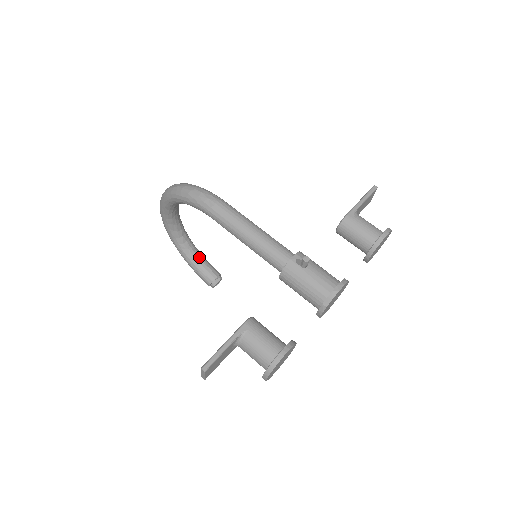
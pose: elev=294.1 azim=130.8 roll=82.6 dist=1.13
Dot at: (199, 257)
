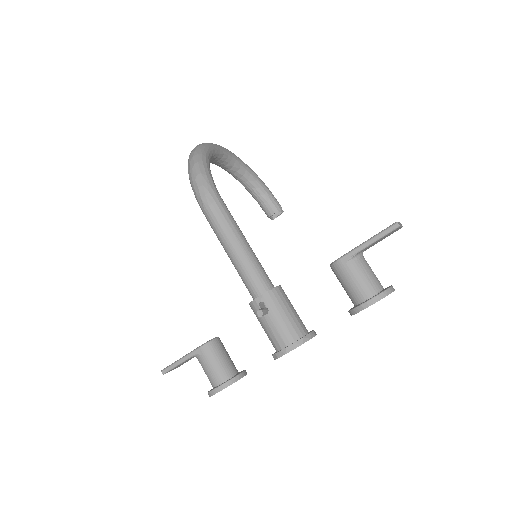
Dot at: (258, 190)
